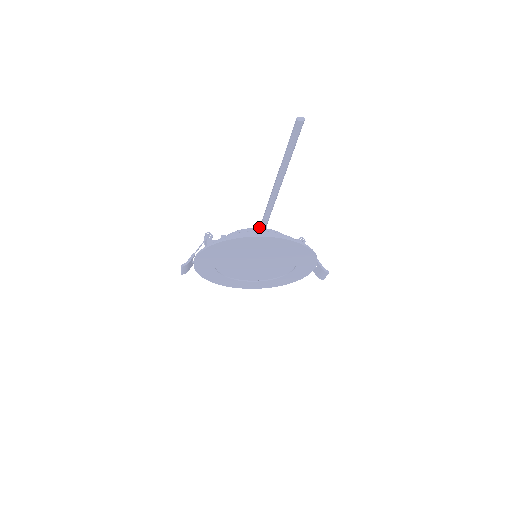
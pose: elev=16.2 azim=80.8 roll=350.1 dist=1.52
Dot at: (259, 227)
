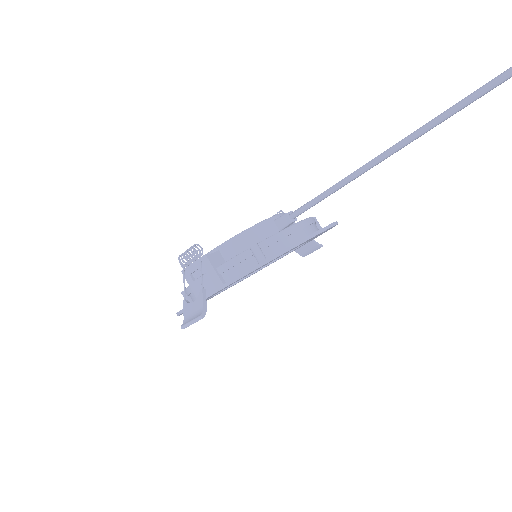
Dot at: (288, 216)
